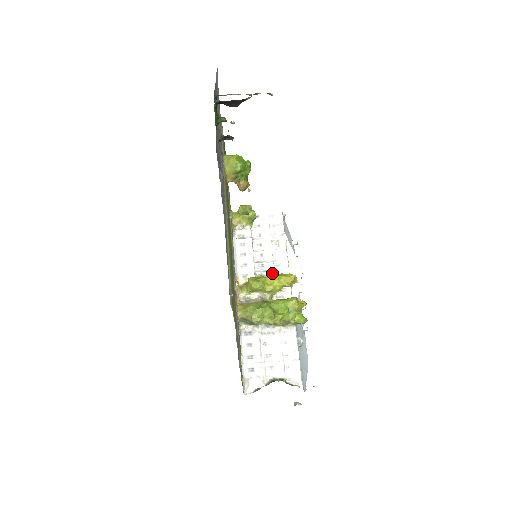
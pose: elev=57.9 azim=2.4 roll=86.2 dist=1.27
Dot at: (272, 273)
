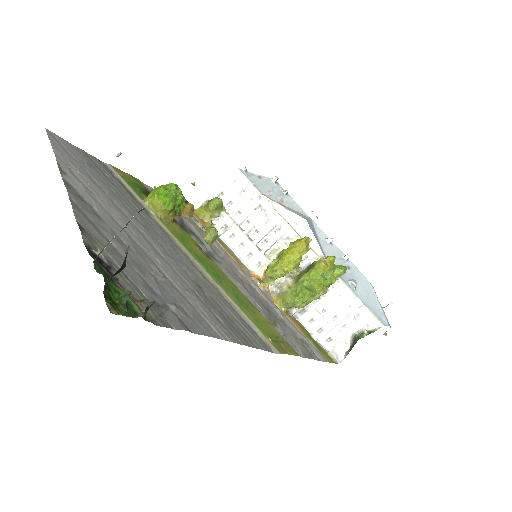
Dot at: (280, 242)
